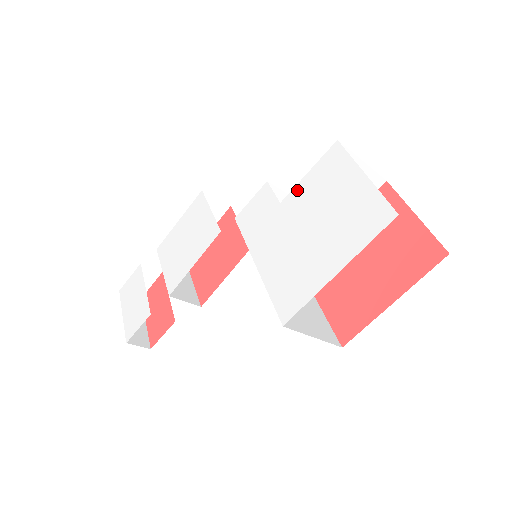
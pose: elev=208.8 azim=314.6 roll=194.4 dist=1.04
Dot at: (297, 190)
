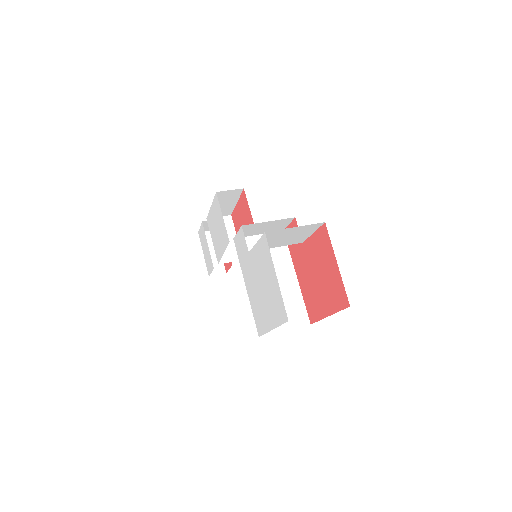
Dot at: (254, 252)
